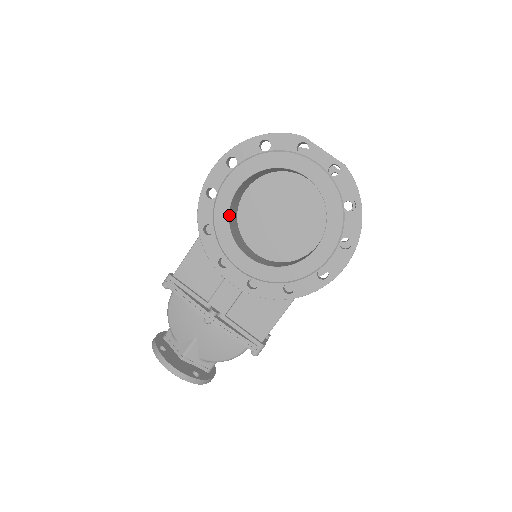
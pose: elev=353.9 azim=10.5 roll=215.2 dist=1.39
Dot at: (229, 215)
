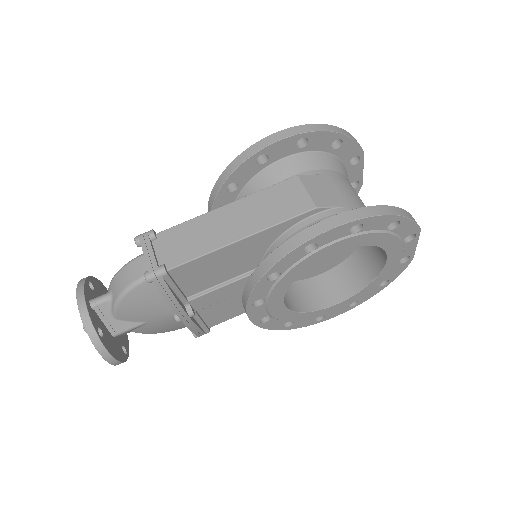
Dot at: (304, 269)
